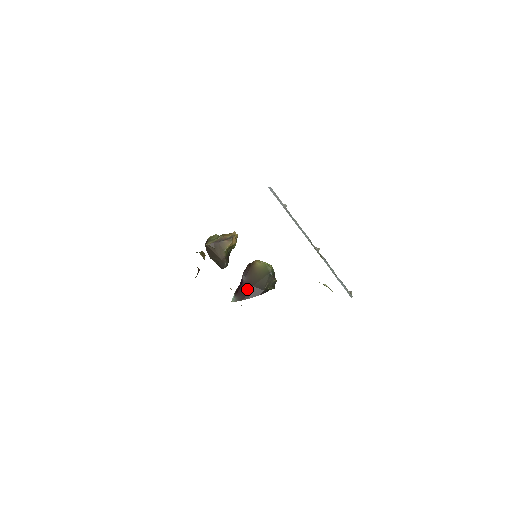
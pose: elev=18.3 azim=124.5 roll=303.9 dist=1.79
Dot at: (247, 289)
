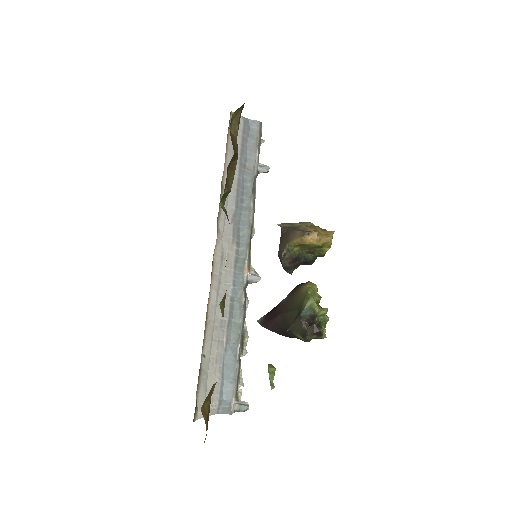
Dot at: (274, 314)
